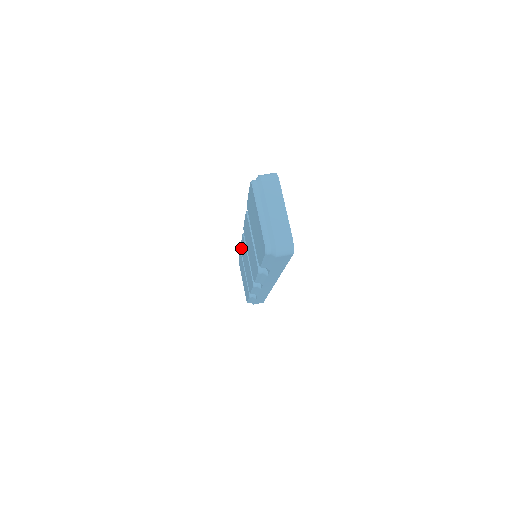
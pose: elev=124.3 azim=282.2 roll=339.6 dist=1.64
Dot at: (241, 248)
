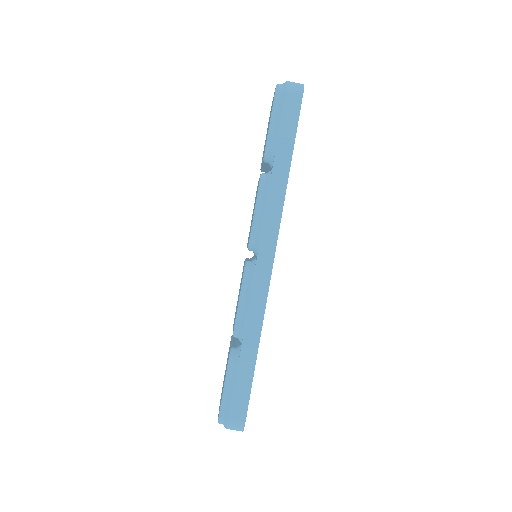
Dot at: (258, 186)
